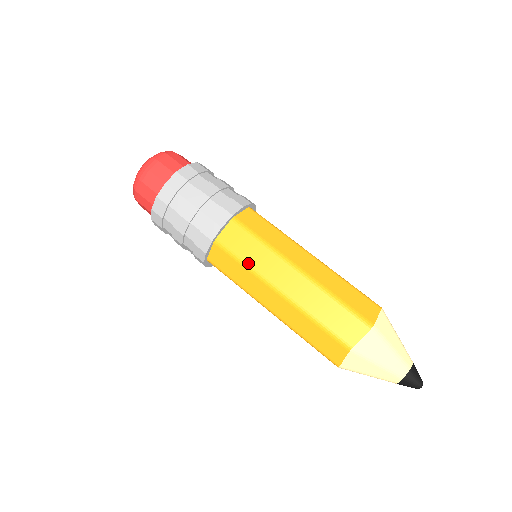
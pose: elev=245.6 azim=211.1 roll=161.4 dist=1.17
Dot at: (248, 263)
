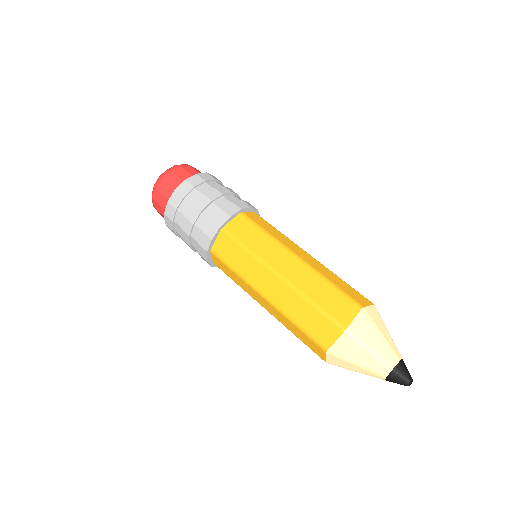
Dot at: (237, 270)
